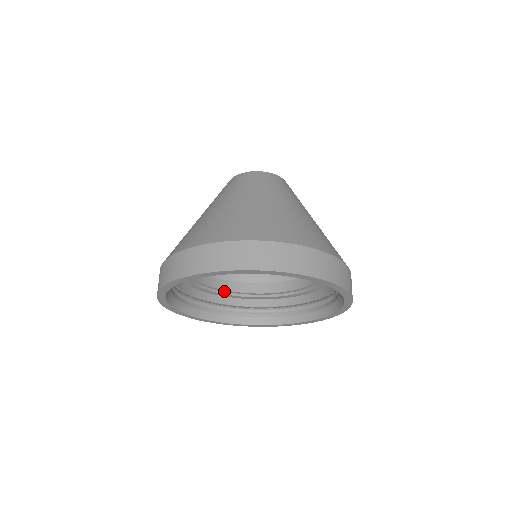
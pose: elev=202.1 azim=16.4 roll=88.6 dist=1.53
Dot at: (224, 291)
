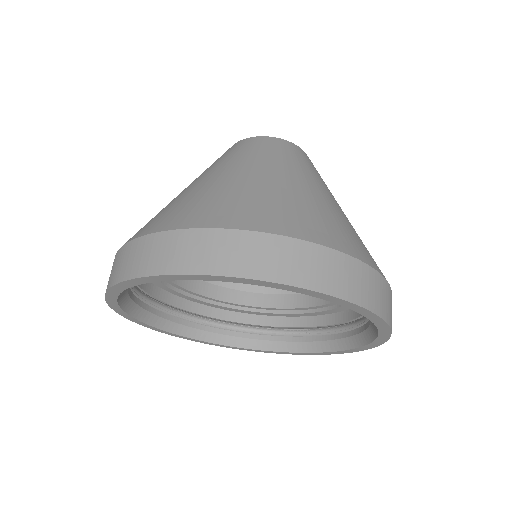
Dot at: (223, 302)
